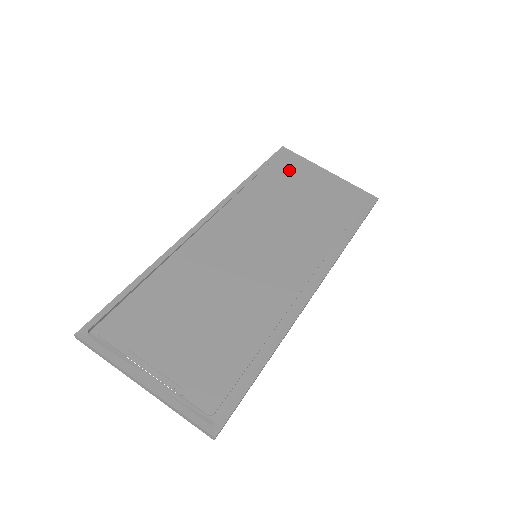
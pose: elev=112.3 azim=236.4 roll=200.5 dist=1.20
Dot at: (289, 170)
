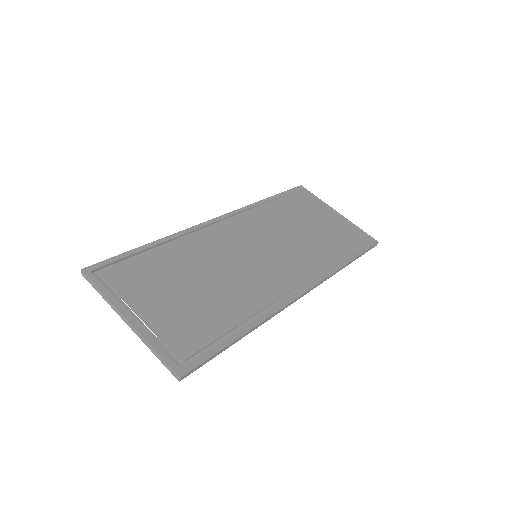
Dot at: (302, 203)
